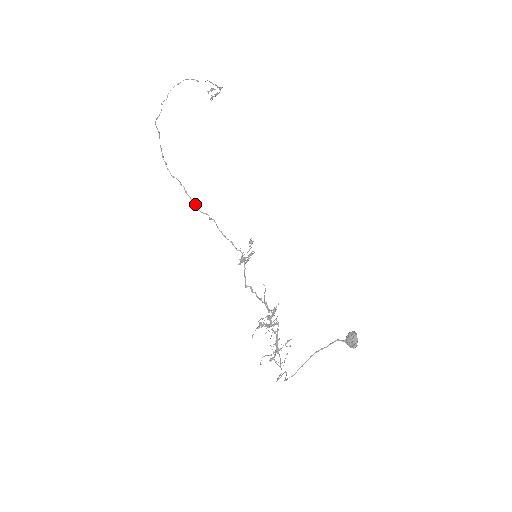
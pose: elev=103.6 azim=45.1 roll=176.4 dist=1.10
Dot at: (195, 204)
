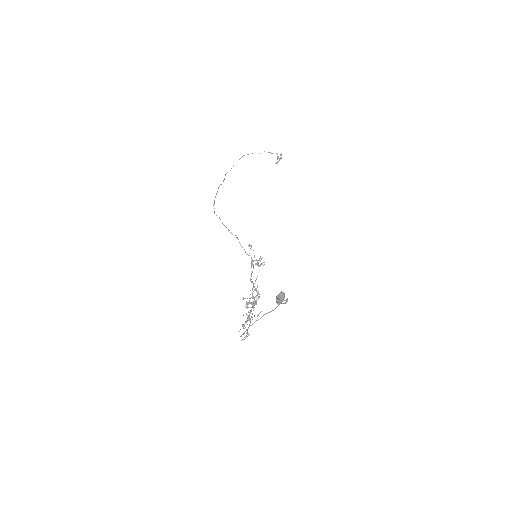
Dot at: (228, 230)
